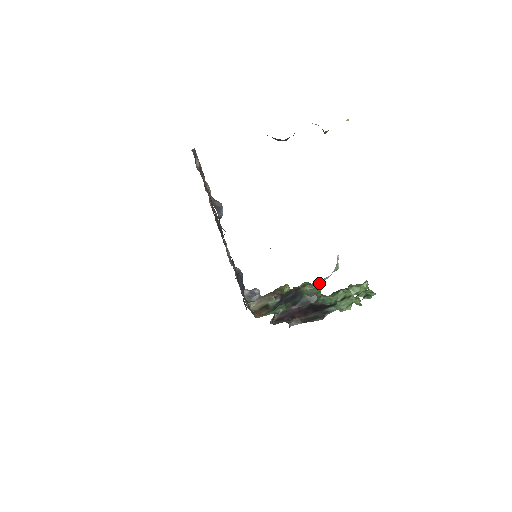
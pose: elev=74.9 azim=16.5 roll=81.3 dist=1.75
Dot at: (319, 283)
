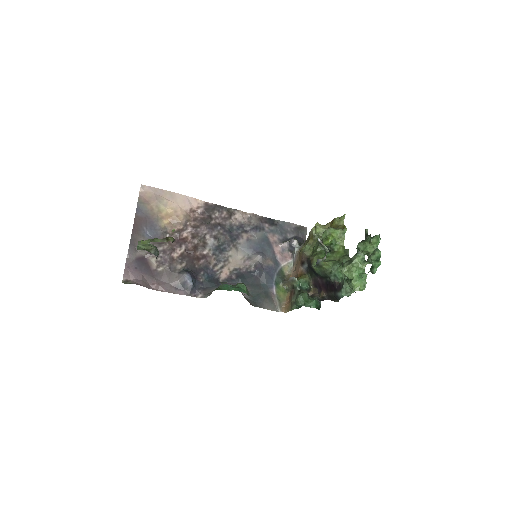
Dot at: (321, 263)
